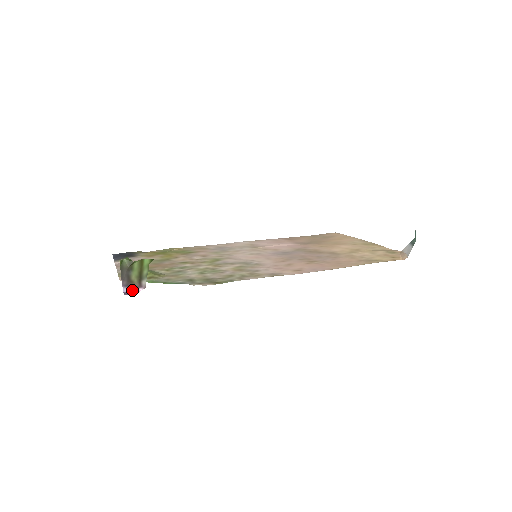
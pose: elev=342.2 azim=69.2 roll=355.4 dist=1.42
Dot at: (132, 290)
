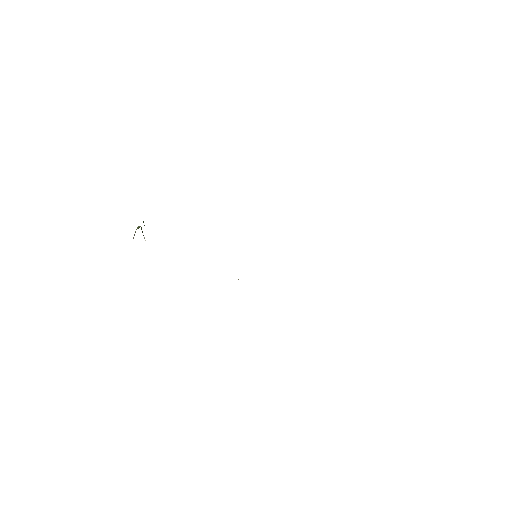
Dot at: occluded
